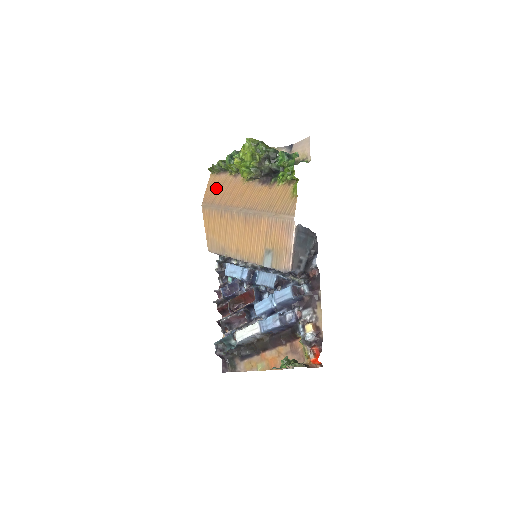
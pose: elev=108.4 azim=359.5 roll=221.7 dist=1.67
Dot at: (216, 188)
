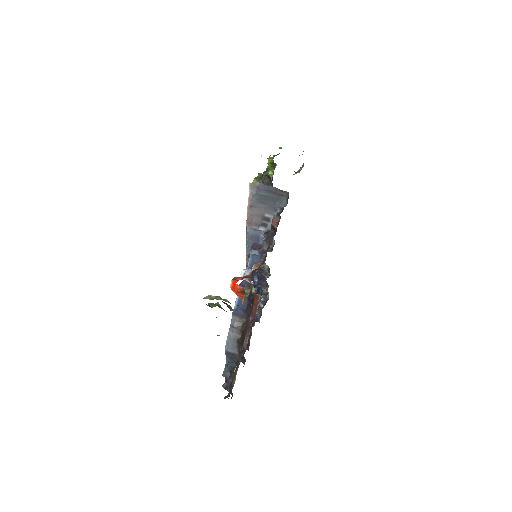
Dot at: occluded
